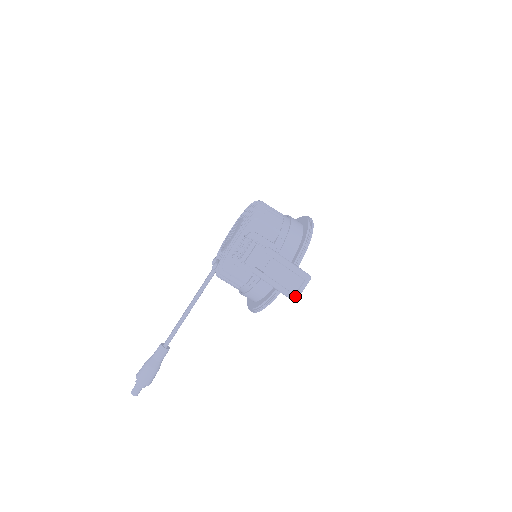
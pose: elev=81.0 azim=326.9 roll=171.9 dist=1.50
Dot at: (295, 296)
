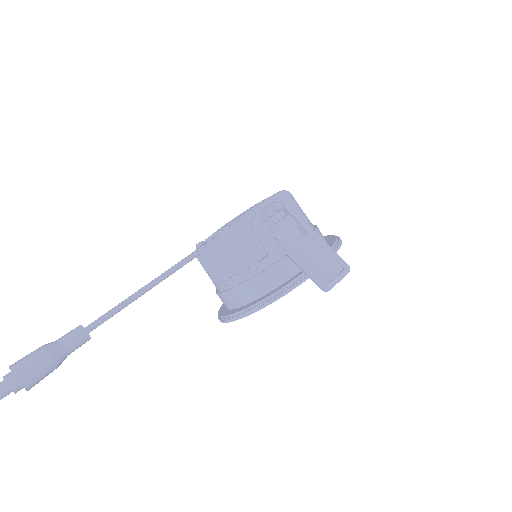
Dot at: (330, 283)
